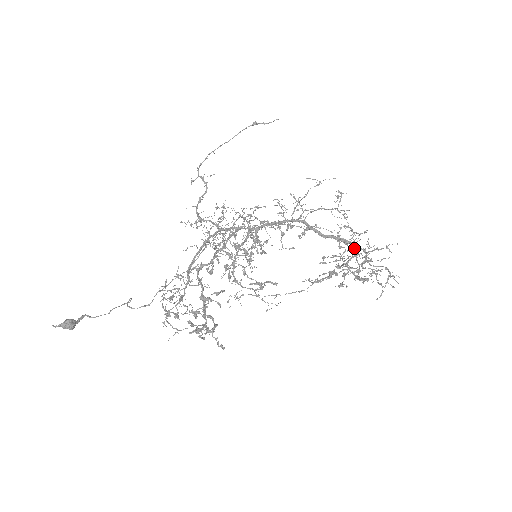
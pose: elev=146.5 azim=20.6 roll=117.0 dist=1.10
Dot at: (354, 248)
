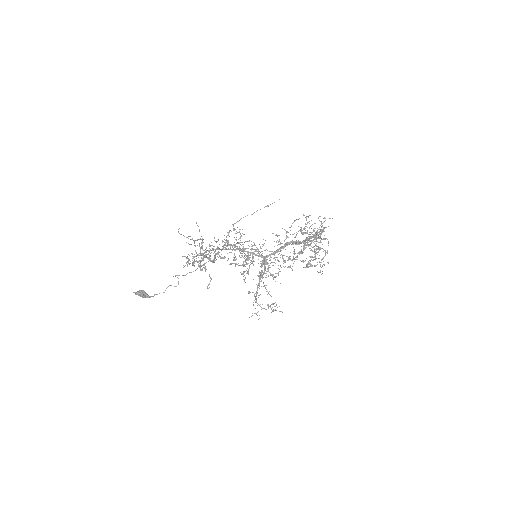
Dot at: (323, 249)
